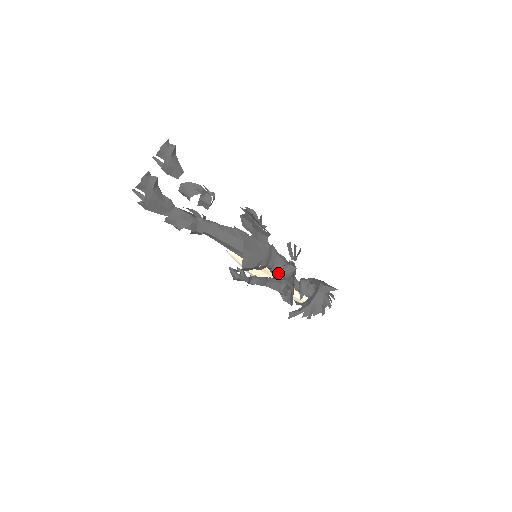
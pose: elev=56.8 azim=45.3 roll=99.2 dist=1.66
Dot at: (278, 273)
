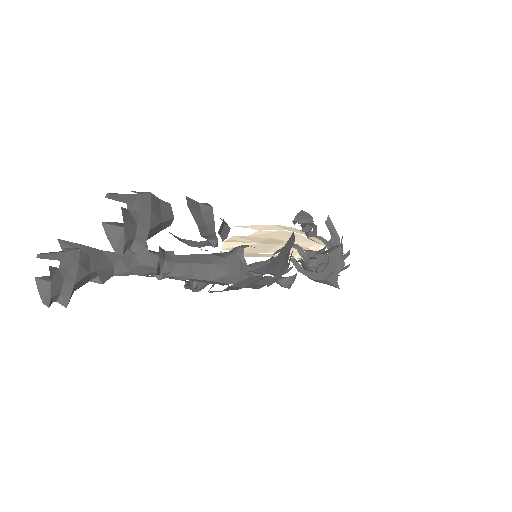
Dot at: occluded
